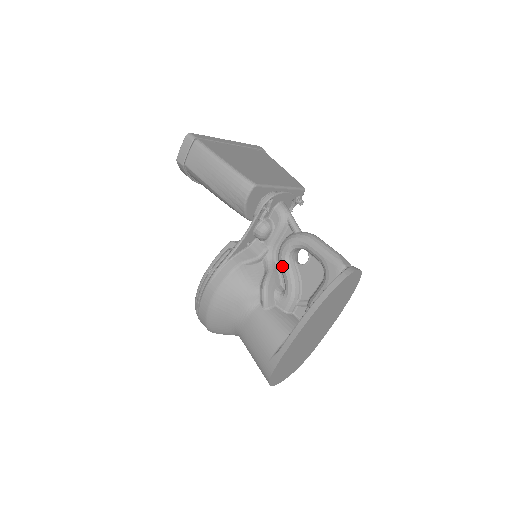
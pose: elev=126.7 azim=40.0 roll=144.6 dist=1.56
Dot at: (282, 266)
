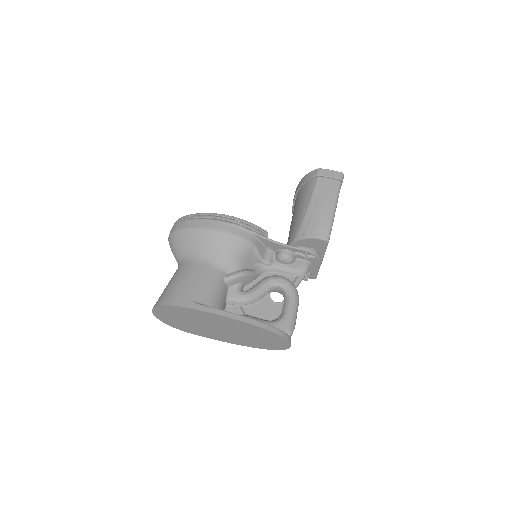
Dot at: (264, 282)
